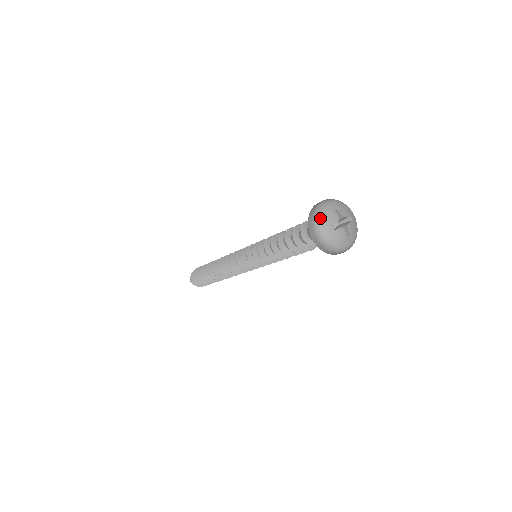
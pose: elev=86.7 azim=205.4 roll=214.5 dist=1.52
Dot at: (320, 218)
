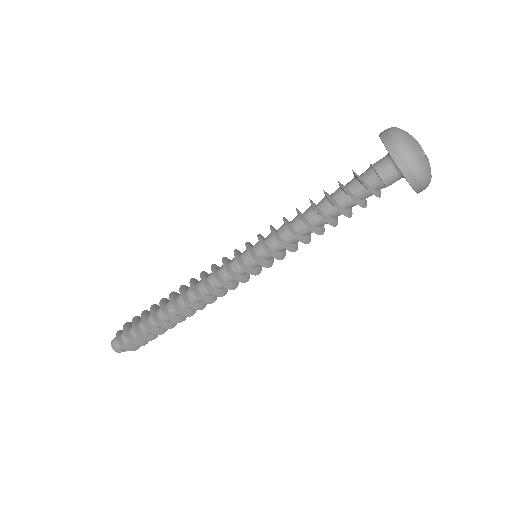
Dot at: (410, 148)
